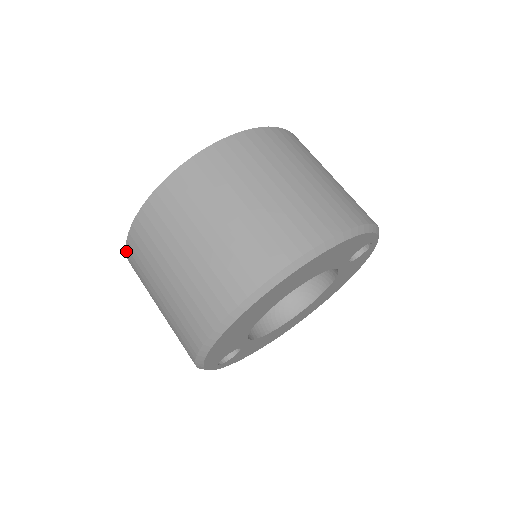
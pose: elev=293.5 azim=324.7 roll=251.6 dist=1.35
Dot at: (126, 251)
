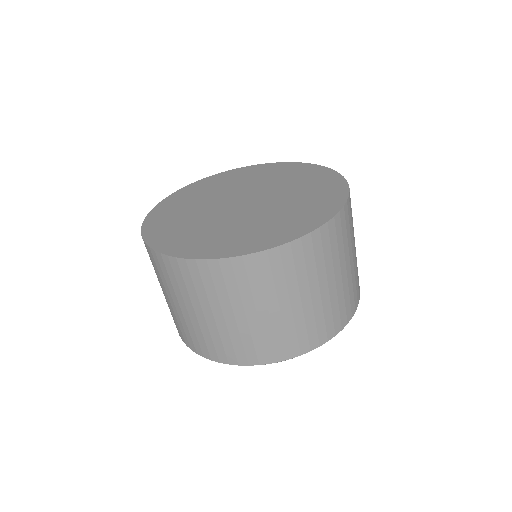
Dot at: (177, 191)
